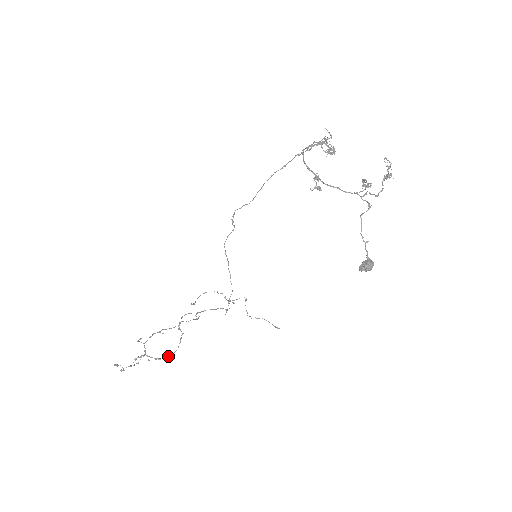
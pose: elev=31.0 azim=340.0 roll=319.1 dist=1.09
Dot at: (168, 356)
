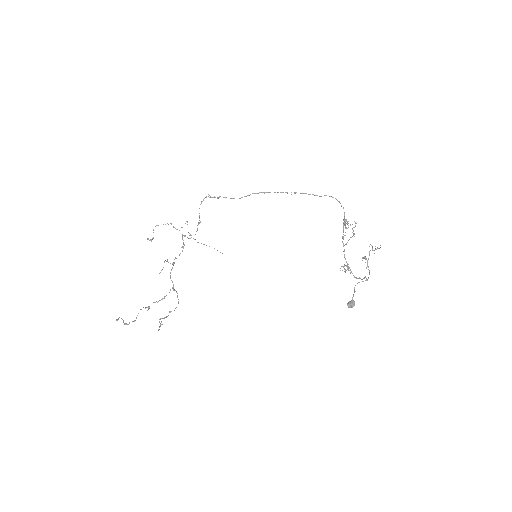
Dot at: occluded
